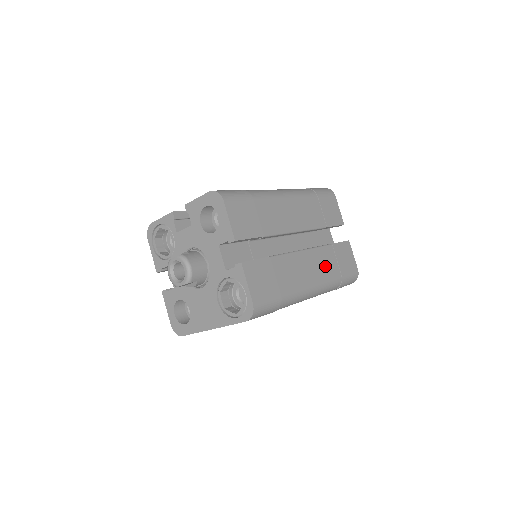
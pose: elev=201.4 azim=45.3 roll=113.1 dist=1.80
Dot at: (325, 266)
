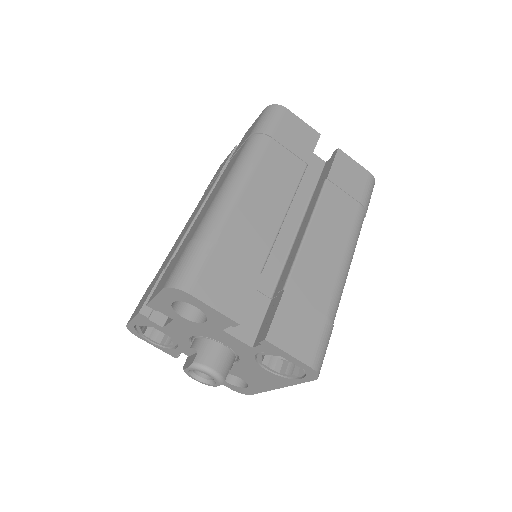
Dot at: (339, 216)
